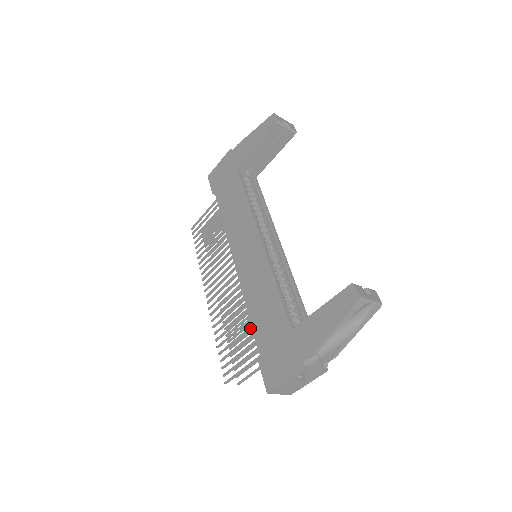
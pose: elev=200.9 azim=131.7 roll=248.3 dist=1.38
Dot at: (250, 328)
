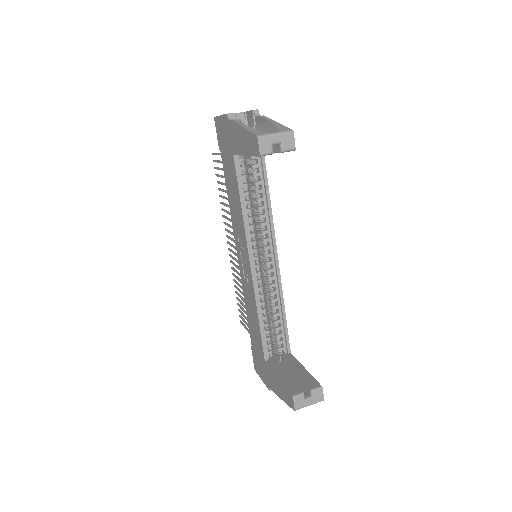
Dot at: occluded
